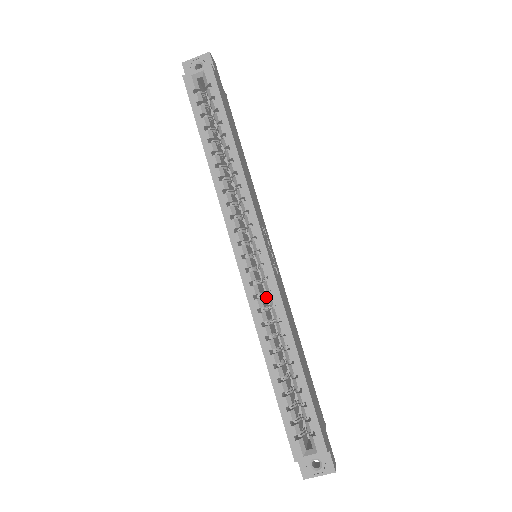
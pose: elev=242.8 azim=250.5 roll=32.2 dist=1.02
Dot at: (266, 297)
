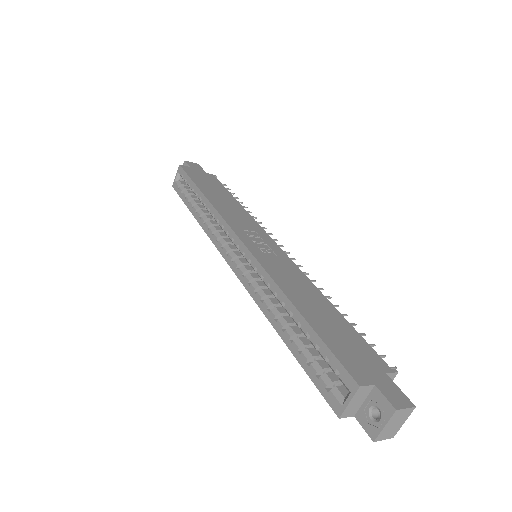
Dot at: occluded
